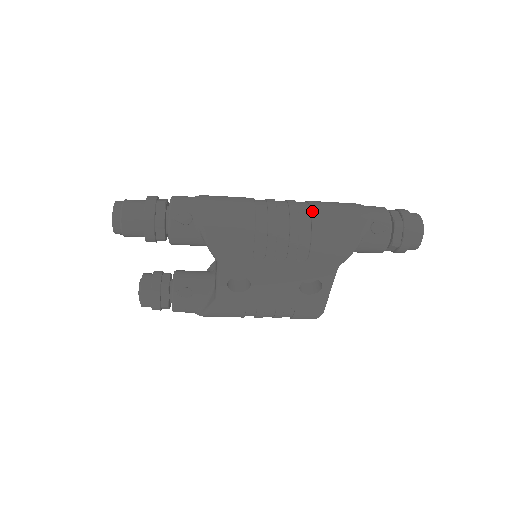
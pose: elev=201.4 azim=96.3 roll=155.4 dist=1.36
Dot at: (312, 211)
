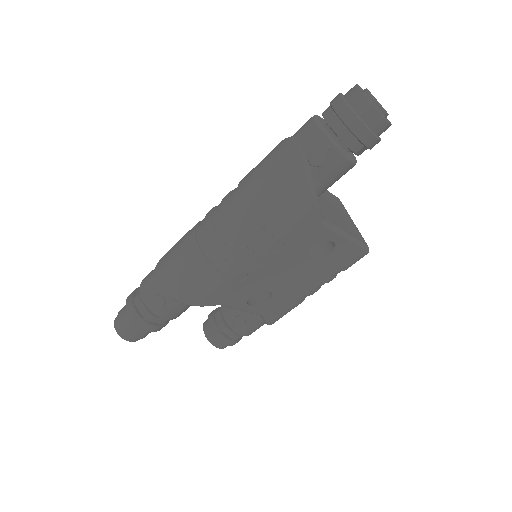
Dot at: (243, 200)
